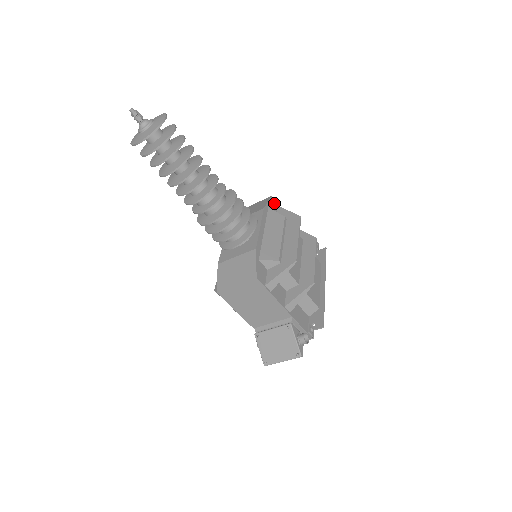
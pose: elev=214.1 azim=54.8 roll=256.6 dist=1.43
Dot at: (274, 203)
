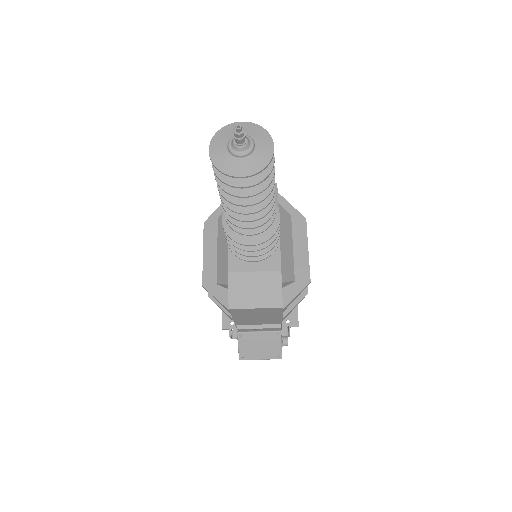
Dot at: occluded
